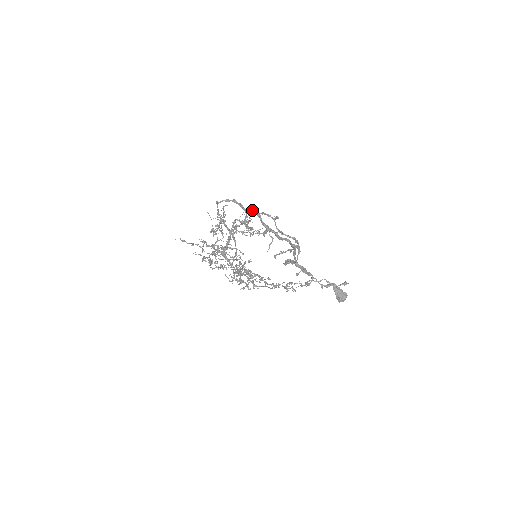
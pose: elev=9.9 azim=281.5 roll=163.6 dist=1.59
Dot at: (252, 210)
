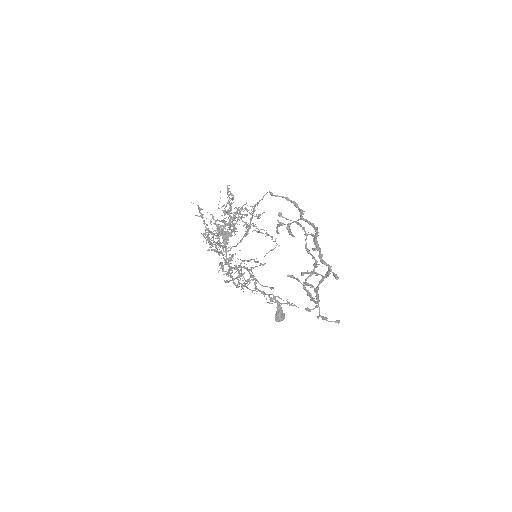
Dot at: occluded
